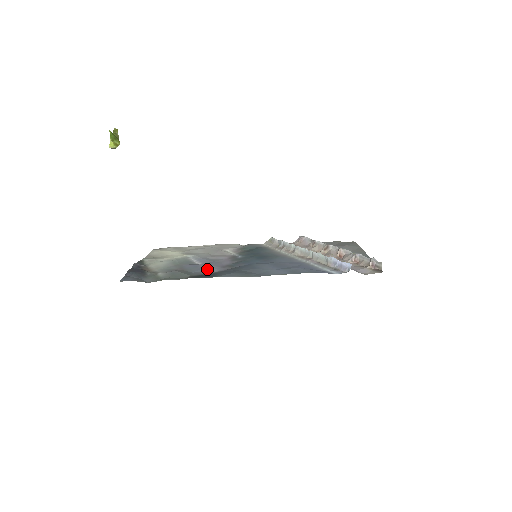
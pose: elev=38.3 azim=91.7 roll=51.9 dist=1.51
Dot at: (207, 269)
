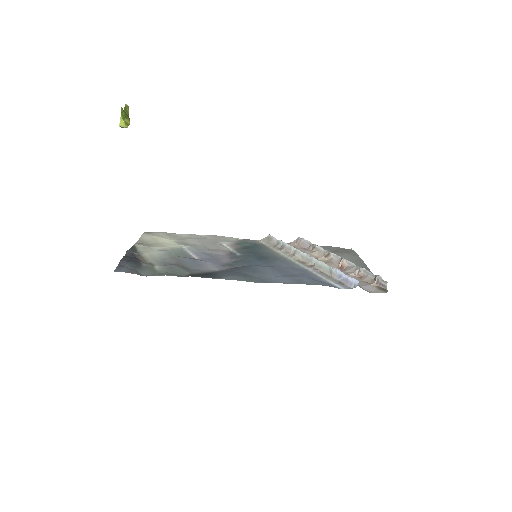
Dot at: (207, 266)
